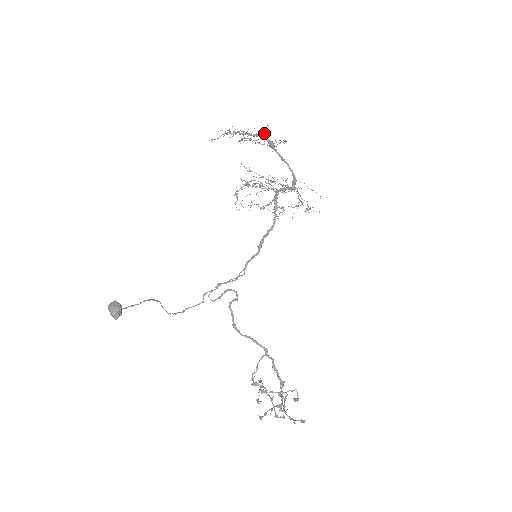
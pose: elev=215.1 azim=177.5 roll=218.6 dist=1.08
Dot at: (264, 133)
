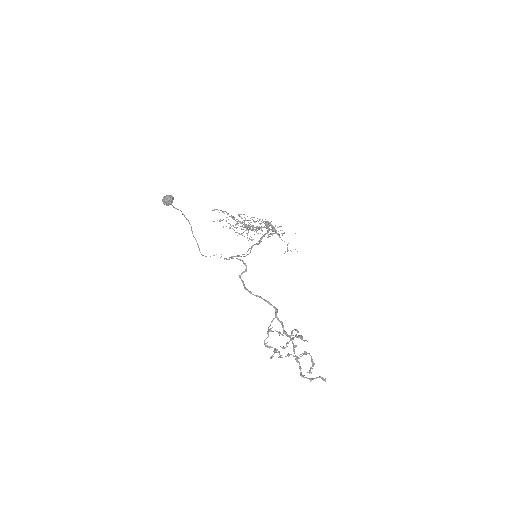
Dot at: (246, 226)
